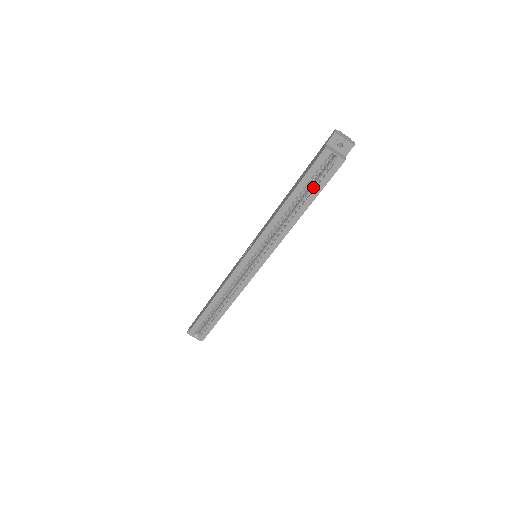
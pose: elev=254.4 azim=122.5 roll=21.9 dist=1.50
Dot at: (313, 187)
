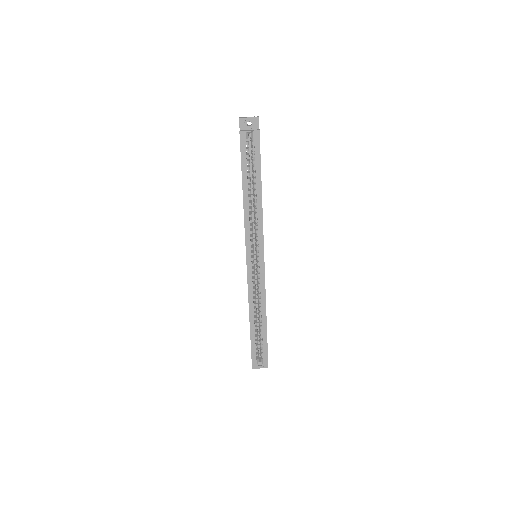
Dot at: (253, 167)
